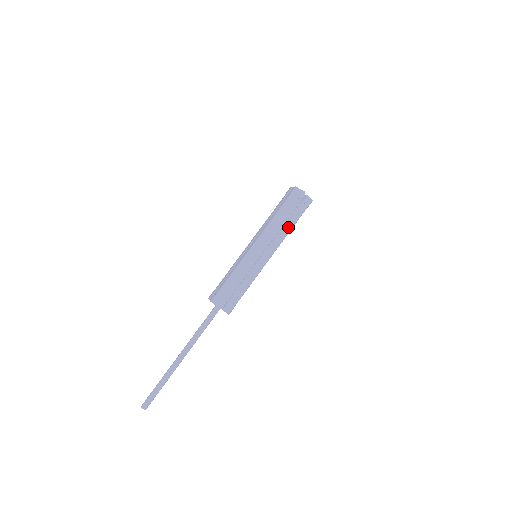
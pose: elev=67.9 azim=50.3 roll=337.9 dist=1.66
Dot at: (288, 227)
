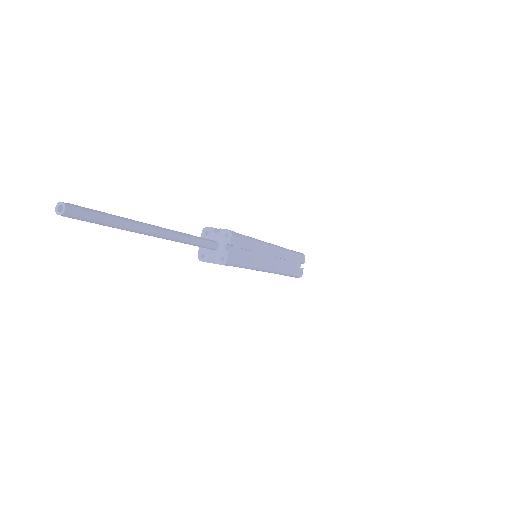
Dot at: (288, 270)
